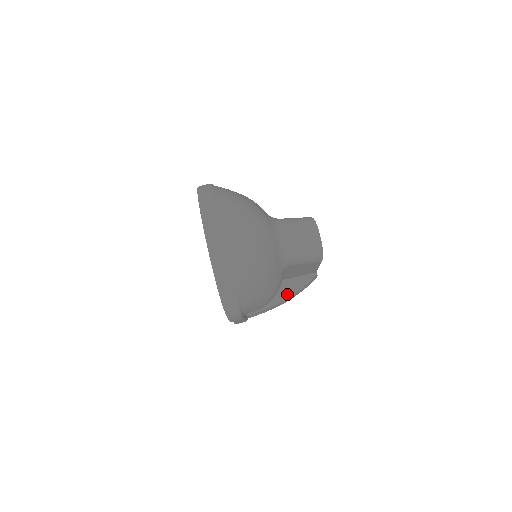
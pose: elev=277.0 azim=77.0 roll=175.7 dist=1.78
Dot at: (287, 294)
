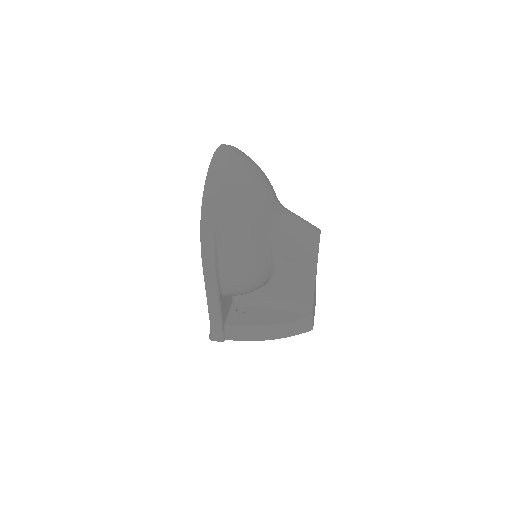
Dot at: (274, 322)
